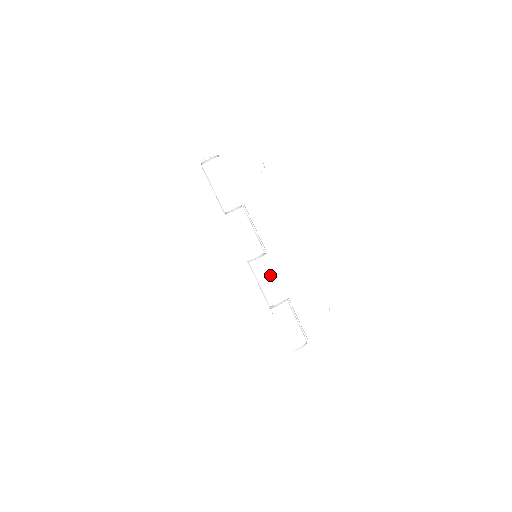
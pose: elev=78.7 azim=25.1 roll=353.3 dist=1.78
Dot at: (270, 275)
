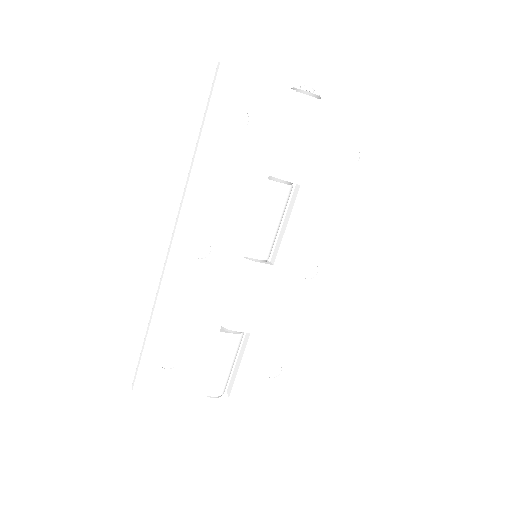
Dot at: (255, 292)
